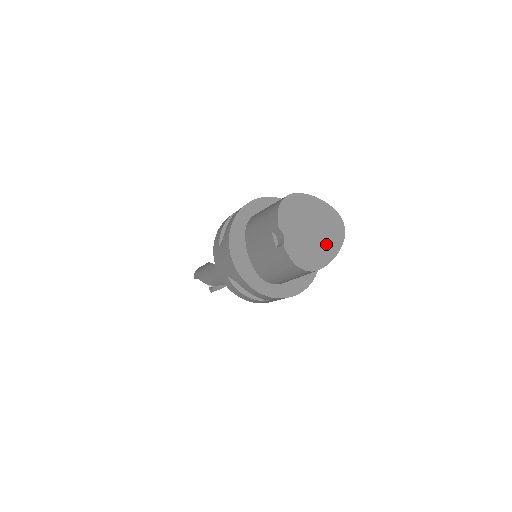
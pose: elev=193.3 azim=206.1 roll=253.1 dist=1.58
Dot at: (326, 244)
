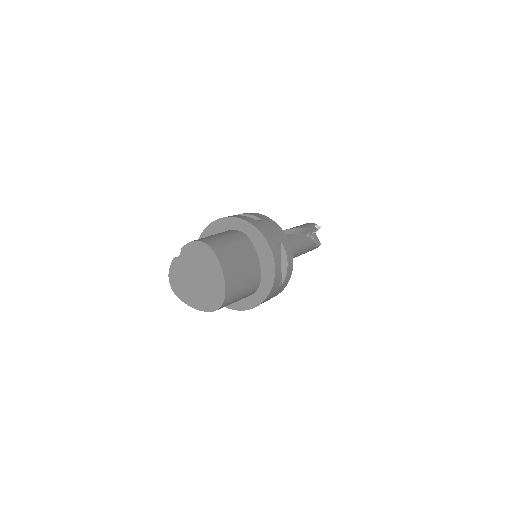
Dot at: (196, 295)
